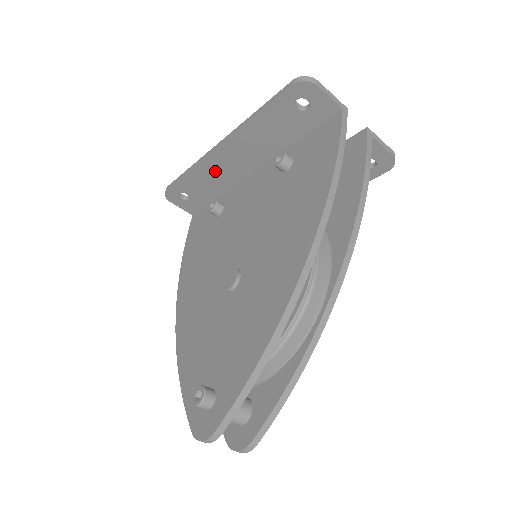
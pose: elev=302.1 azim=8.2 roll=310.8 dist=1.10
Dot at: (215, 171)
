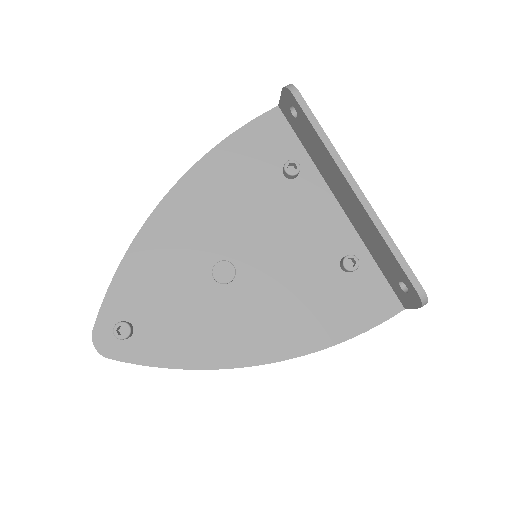
Dot at: (330, 168)
